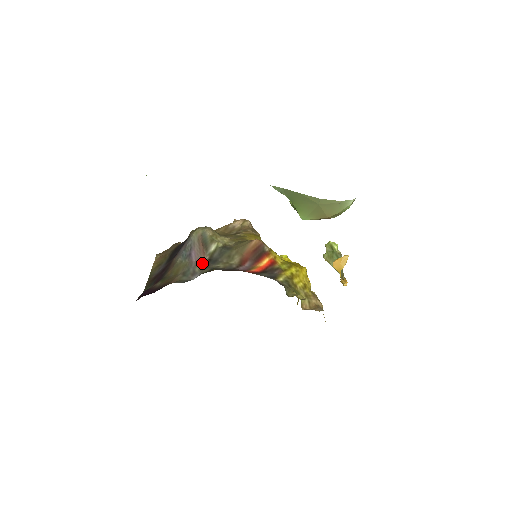
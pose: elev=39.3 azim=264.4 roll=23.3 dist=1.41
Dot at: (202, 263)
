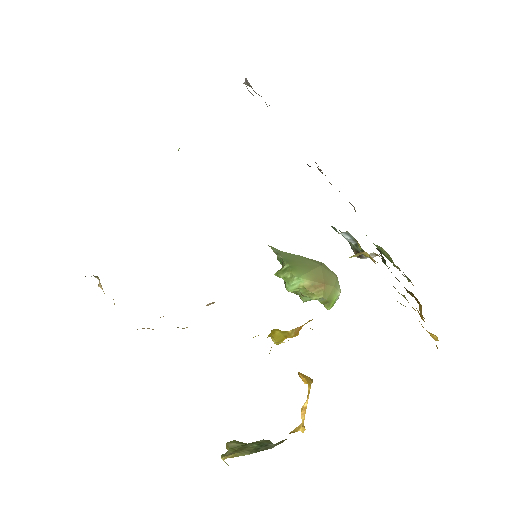
Dot at: occluded
